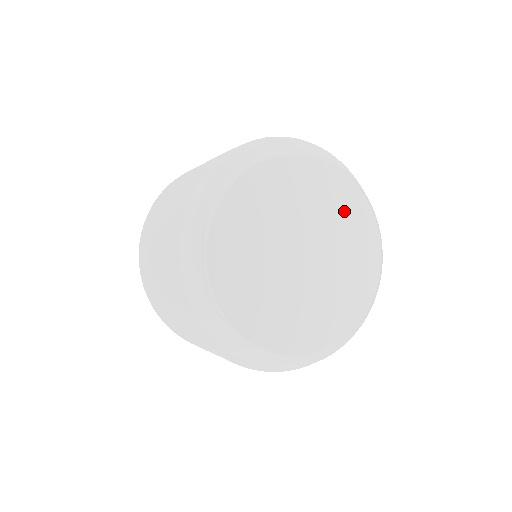
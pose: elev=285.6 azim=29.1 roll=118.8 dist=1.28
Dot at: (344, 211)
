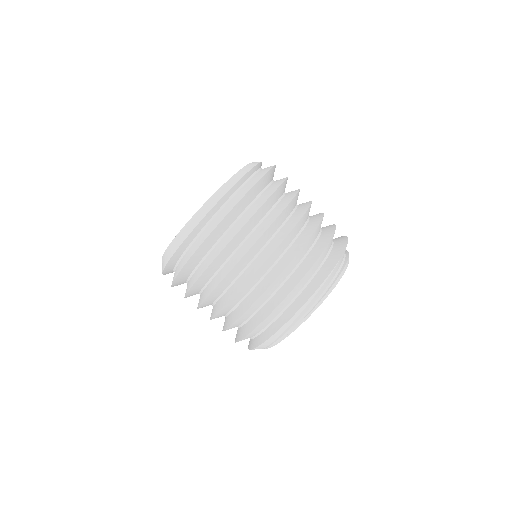
Dot at: occluded
